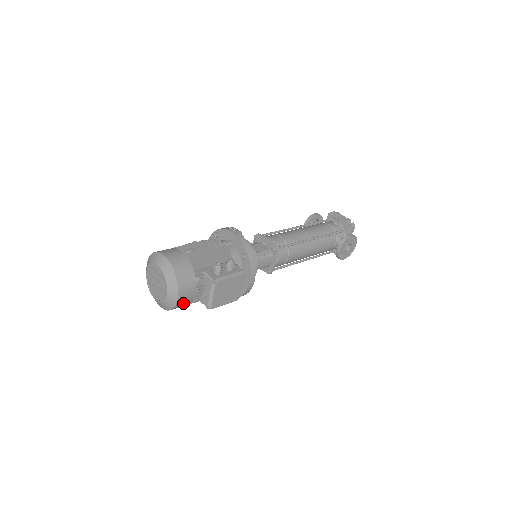
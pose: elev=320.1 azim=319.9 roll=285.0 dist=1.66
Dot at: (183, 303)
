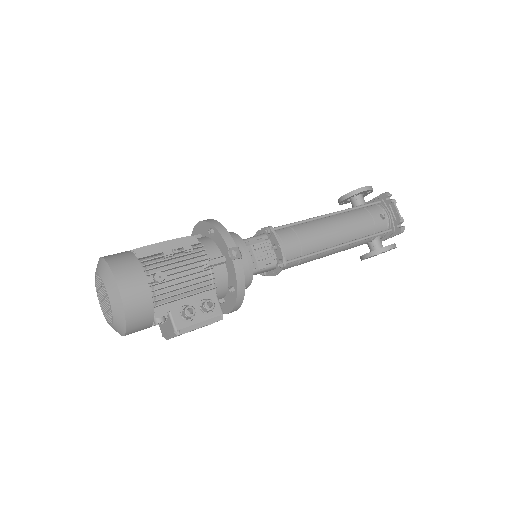
Dot at: occluded
